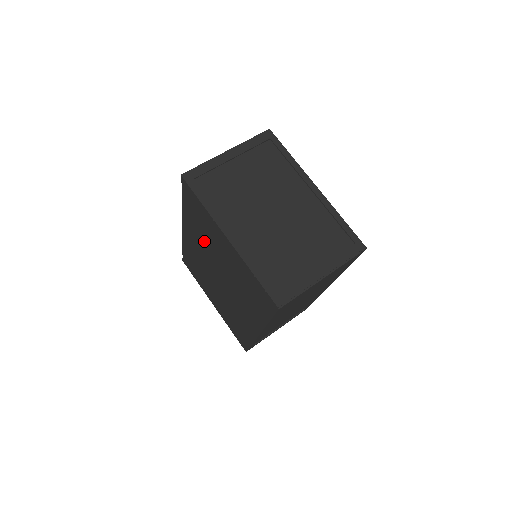
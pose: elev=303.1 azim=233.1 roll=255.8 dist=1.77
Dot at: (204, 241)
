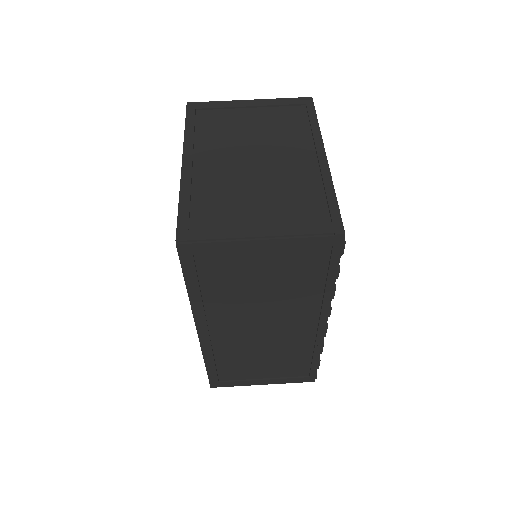
Dot at: occluded
